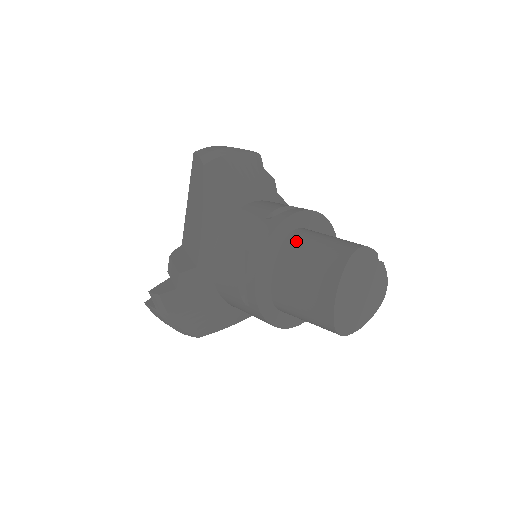
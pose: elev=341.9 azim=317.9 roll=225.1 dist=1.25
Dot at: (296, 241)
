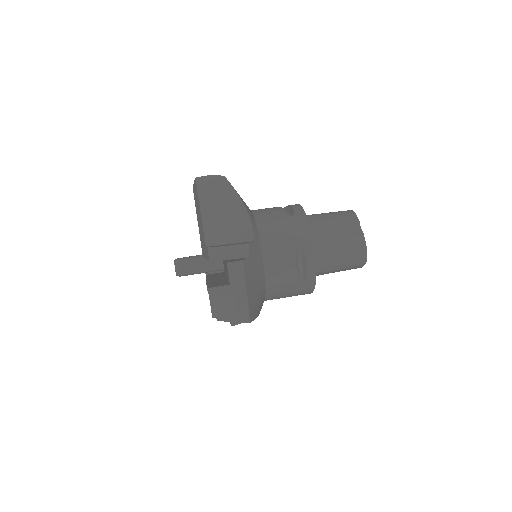
Dot at: (322, 272)
